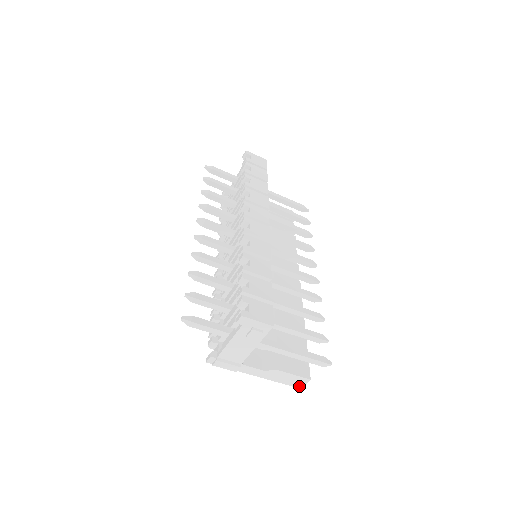
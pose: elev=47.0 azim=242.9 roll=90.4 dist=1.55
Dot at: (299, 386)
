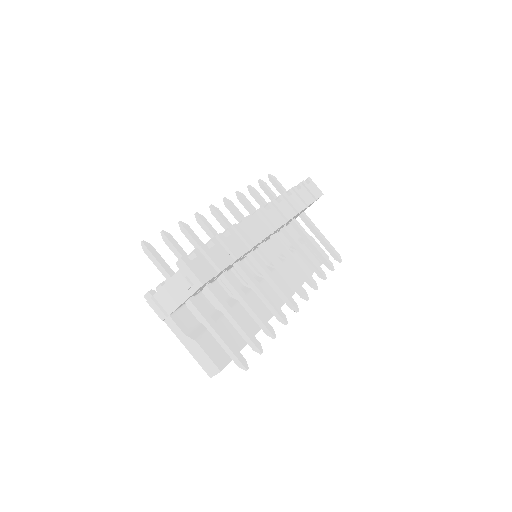
Dot at: (210, 374)
